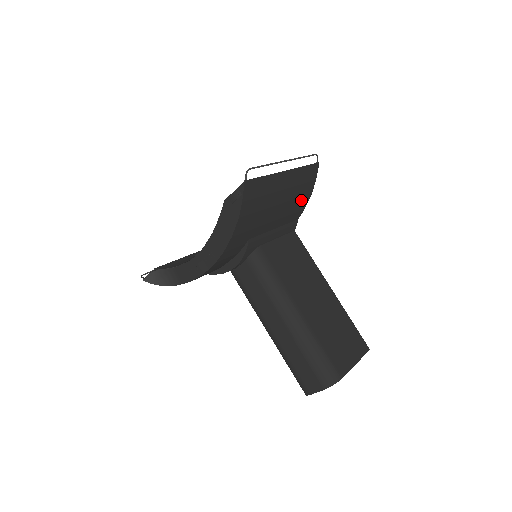
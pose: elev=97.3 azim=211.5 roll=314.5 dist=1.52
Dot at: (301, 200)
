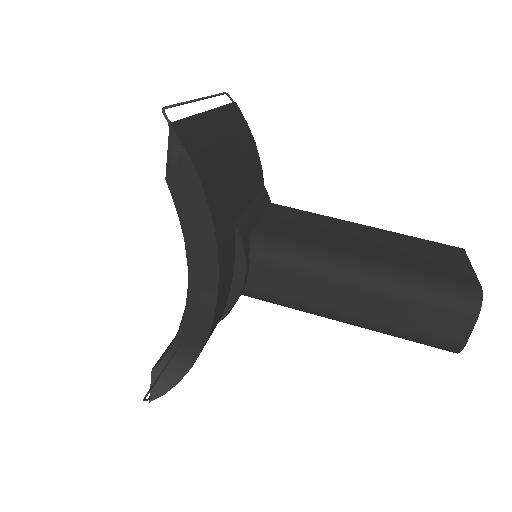
Dot at: (251, 154)
